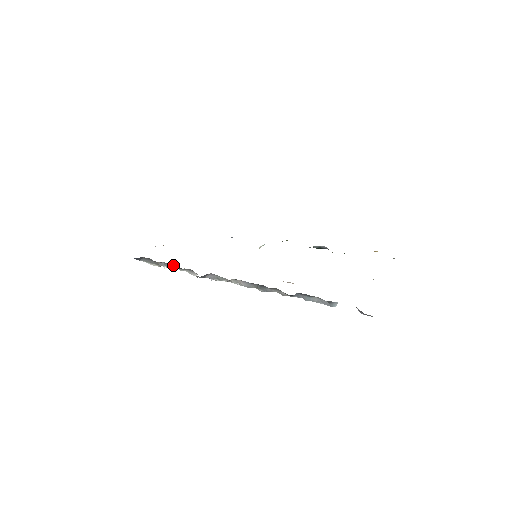
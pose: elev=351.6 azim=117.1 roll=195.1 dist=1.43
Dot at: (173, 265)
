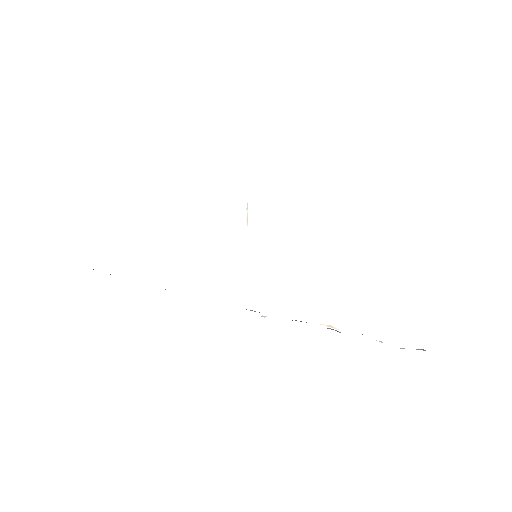
Dot at: occluded
